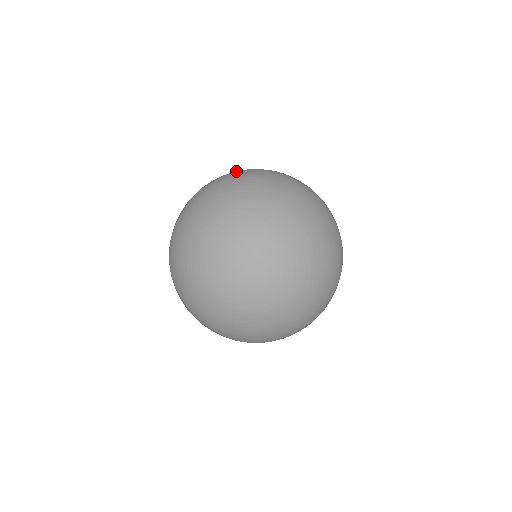
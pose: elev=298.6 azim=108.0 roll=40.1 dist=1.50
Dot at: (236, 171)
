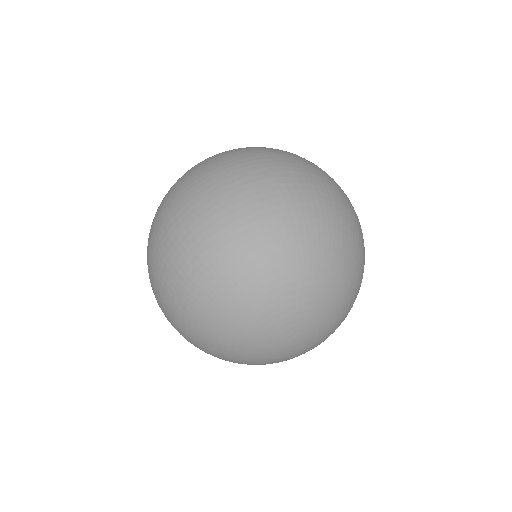
Dot at: (191, 211)
